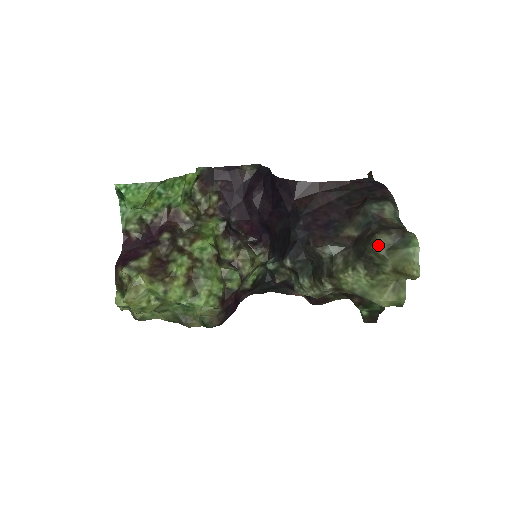
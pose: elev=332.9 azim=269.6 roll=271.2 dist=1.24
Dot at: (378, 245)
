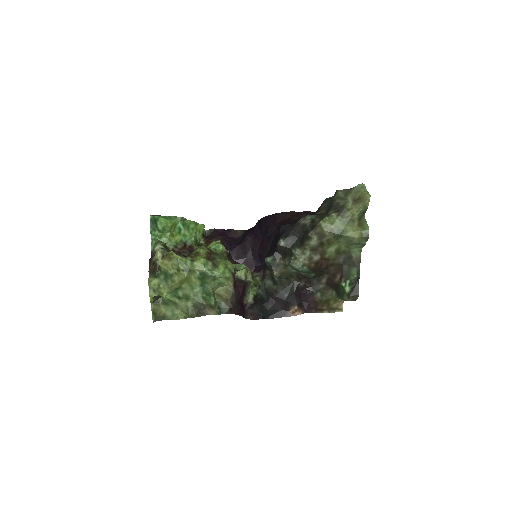
Dot at: (339, 192)
